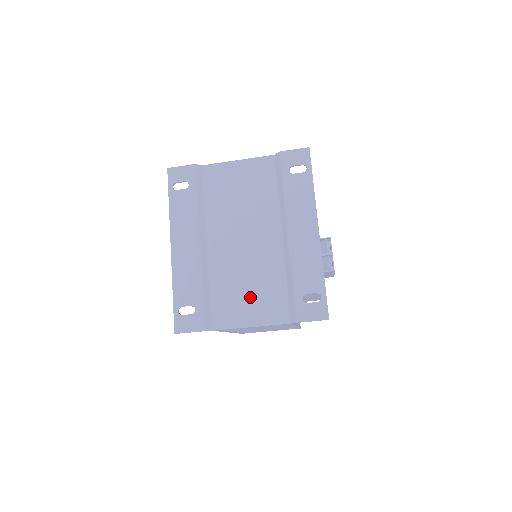
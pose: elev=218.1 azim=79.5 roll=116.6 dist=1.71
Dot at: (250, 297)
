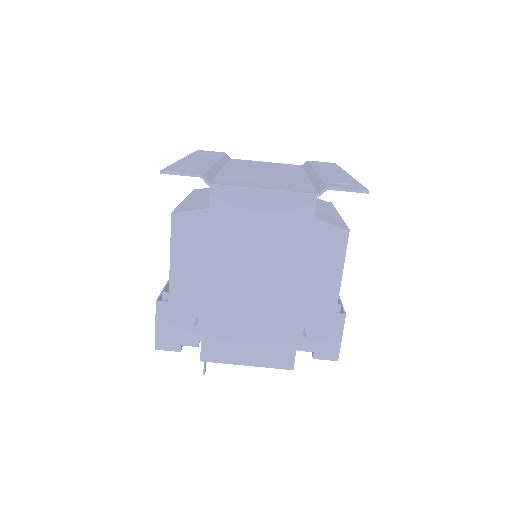
Dot at: (266, 182)
